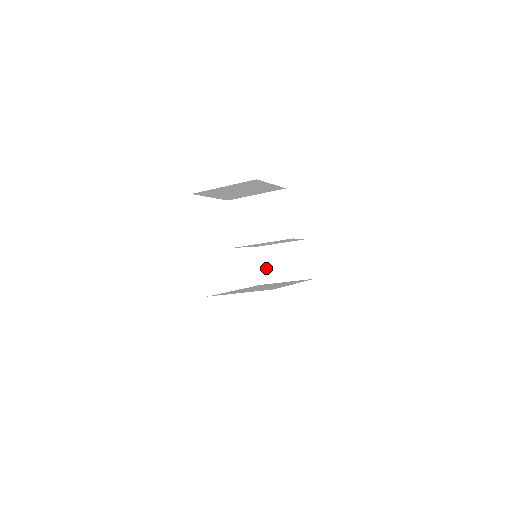
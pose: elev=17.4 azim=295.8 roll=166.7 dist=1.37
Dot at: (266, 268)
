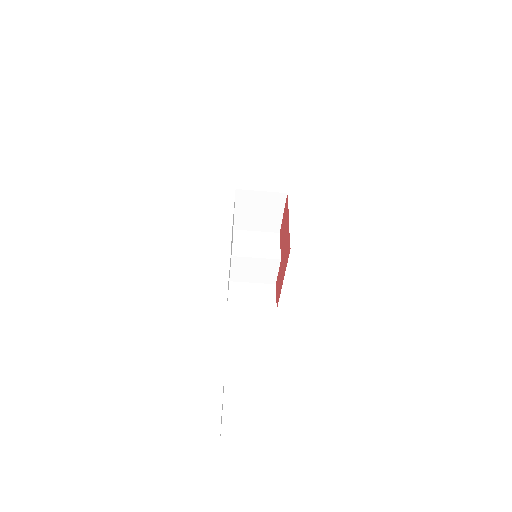
Dot at: (236, 296)
